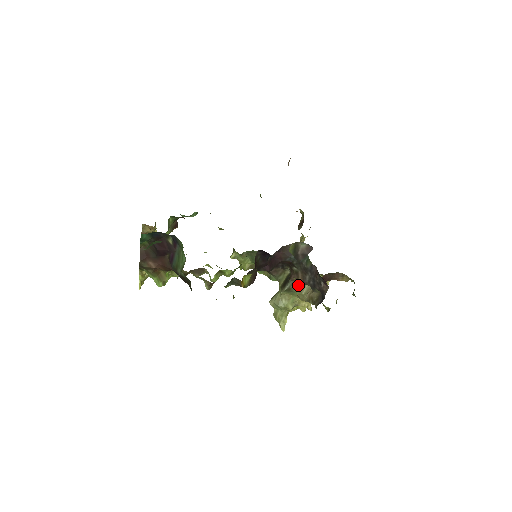
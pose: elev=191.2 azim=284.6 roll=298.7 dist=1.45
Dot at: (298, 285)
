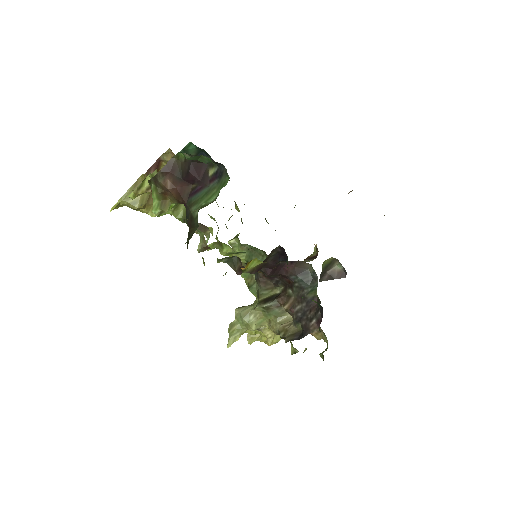
Dot at: (279, 310)
